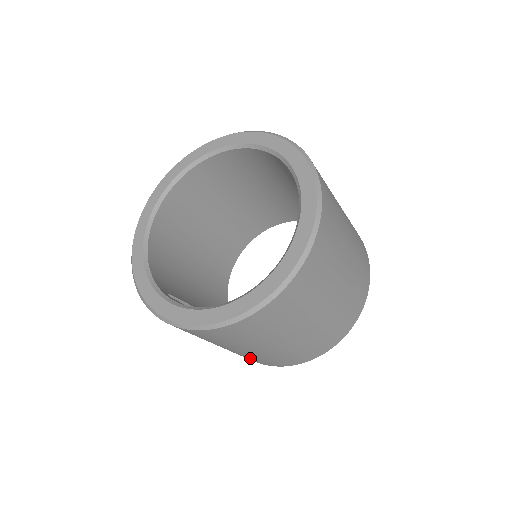
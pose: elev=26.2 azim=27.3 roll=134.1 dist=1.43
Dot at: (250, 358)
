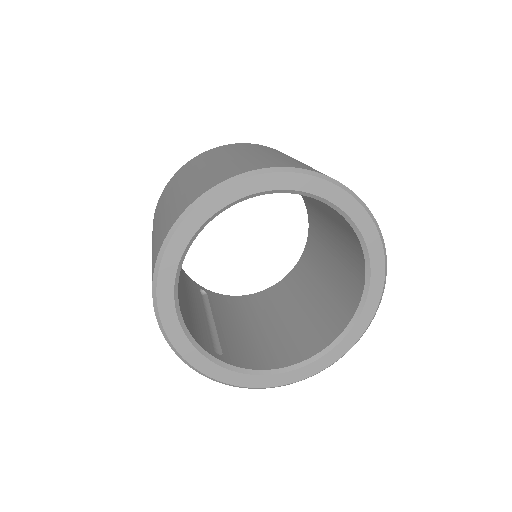
Dot at: occluded
